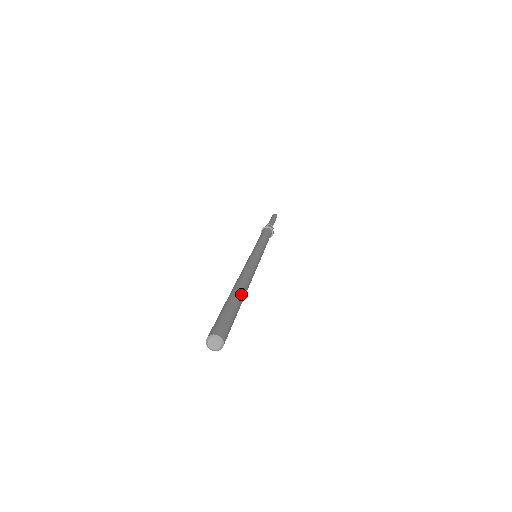
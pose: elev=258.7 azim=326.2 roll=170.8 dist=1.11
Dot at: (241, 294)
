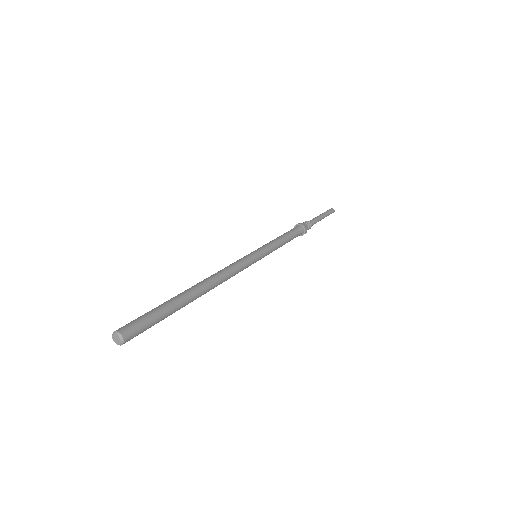
Dot at: (189, 300)
